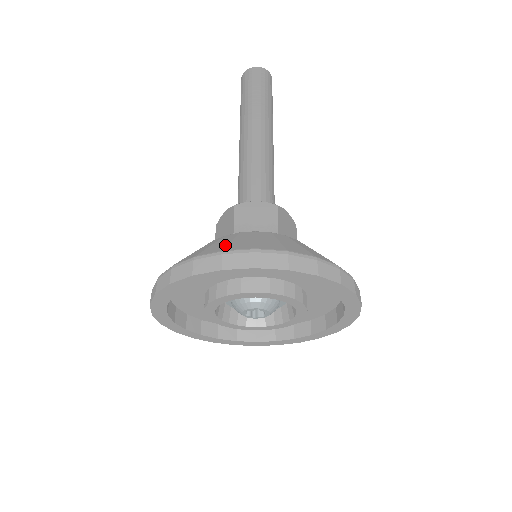
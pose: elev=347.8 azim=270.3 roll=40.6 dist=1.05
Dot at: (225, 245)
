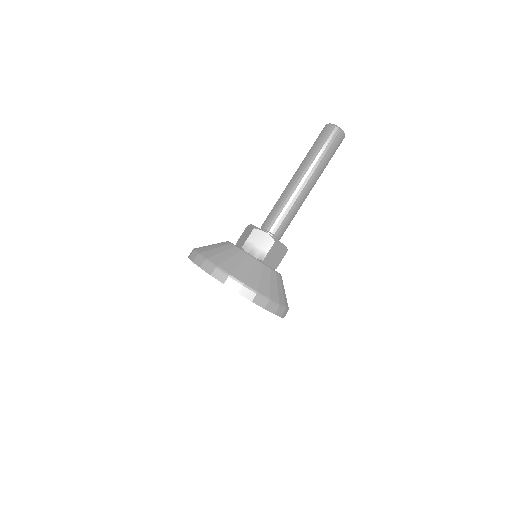
Dot at: (223, 260)
